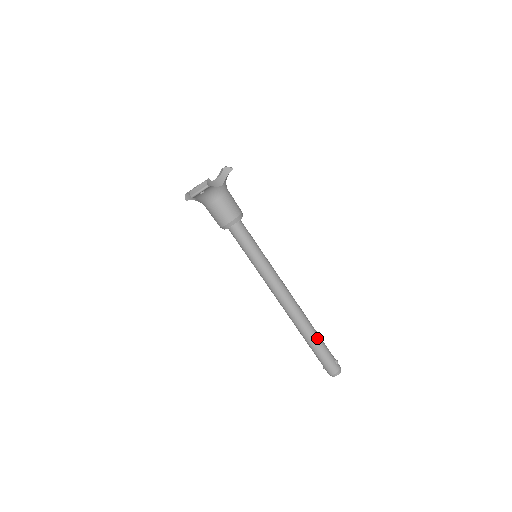
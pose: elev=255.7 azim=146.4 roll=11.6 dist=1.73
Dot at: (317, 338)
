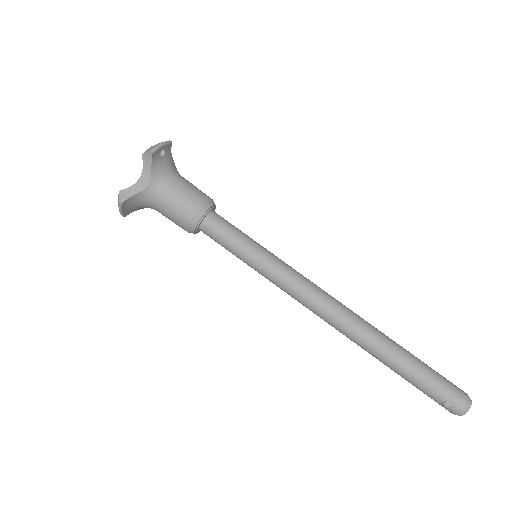
Dot at: (404, 349)
